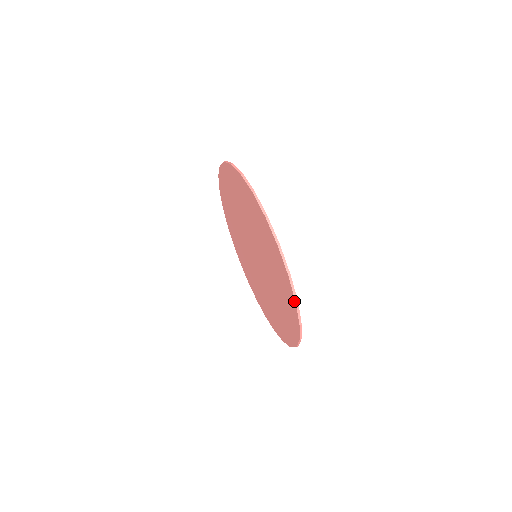
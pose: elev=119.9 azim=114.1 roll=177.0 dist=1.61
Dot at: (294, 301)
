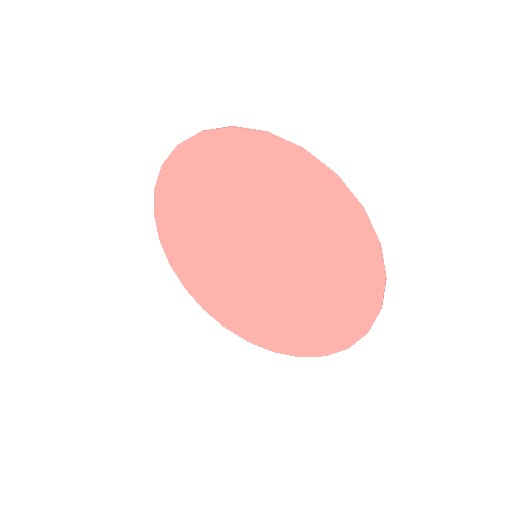
Dot at: (299, 152)
